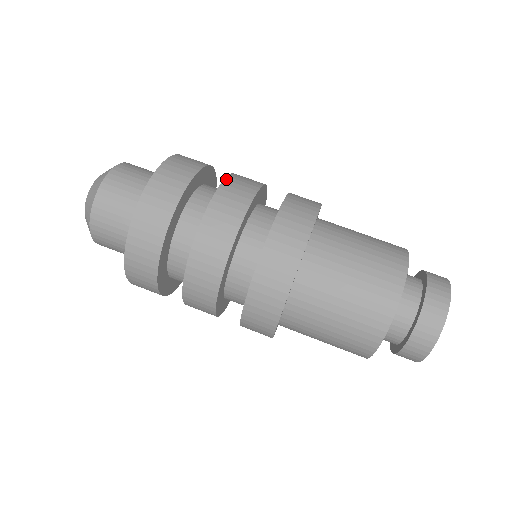
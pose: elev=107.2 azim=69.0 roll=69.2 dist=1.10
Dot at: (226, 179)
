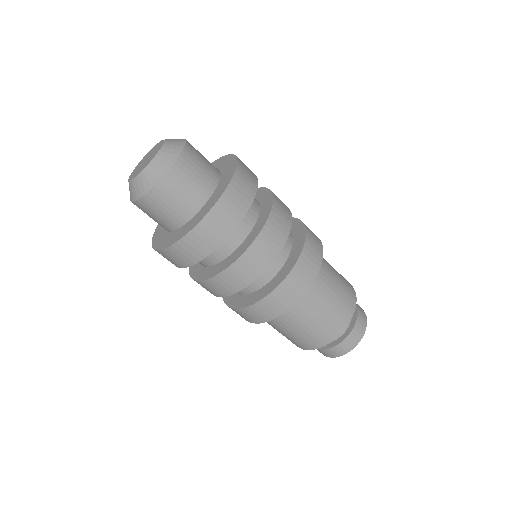
Dot at: (273, 209)
